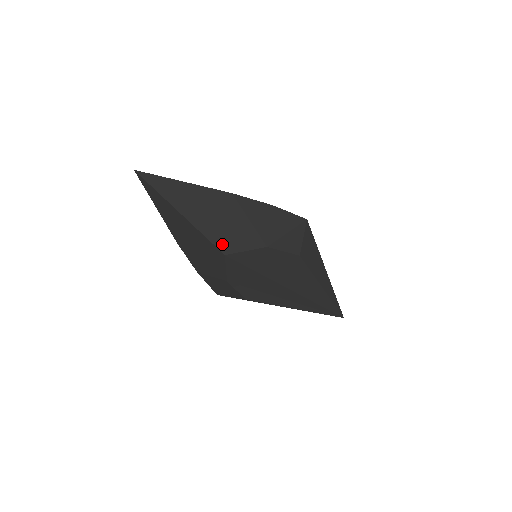
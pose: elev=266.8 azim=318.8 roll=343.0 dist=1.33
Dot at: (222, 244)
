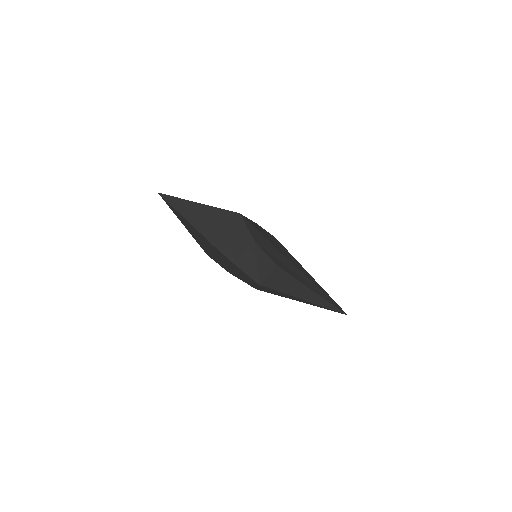
Dot at: (233, 213)
